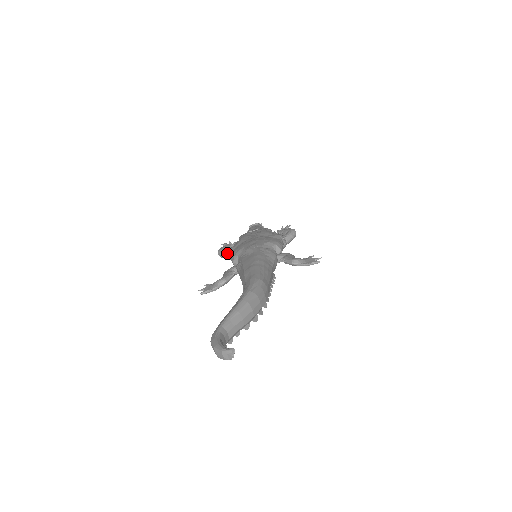
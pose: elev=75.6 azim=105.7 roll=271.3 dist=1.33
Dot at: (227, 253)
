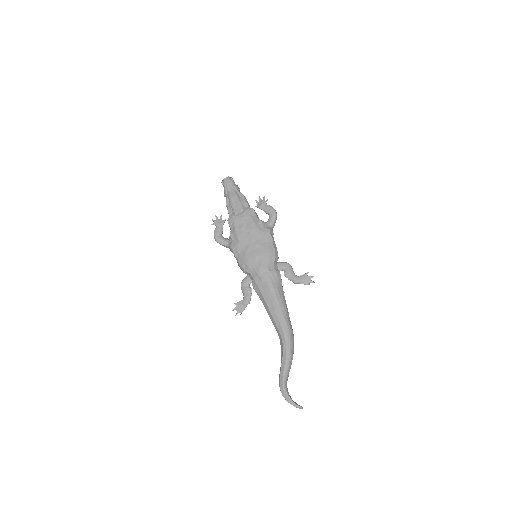
Dot at: (226, 245)
